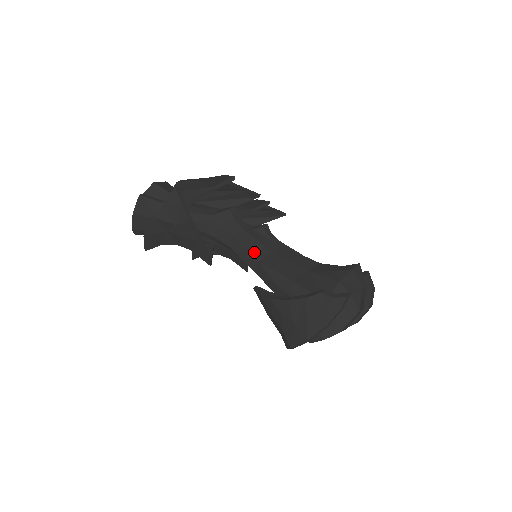
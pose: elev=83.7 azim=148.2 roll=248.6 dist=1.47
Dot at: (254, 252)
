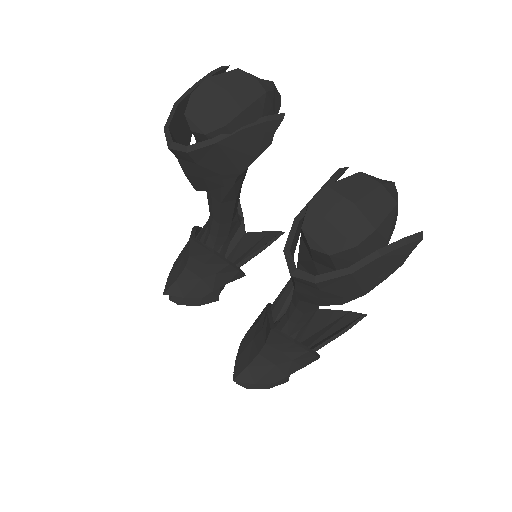
Dot at: occluded
